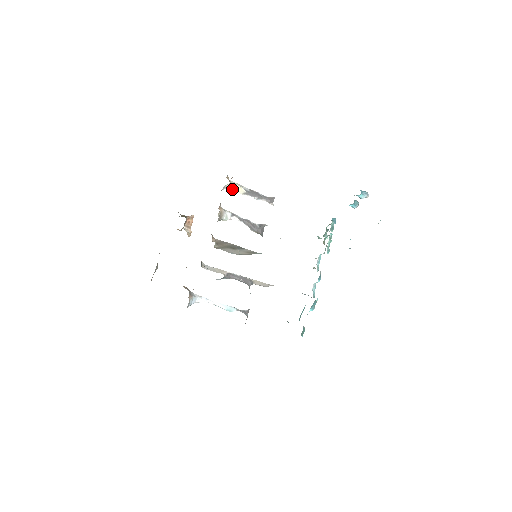
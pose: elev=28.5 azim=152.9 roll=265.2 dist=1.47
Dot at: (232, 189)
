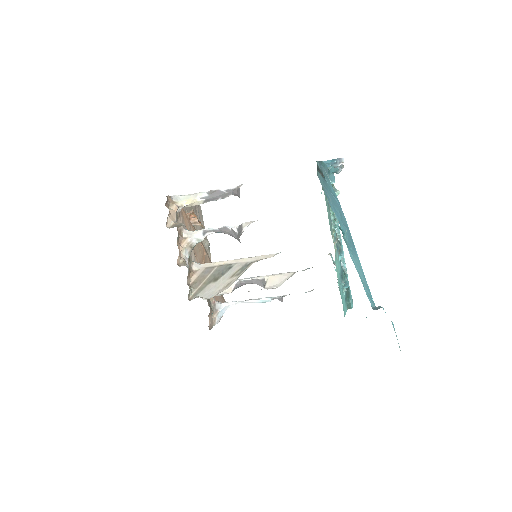
Dot at: (188, 206)
